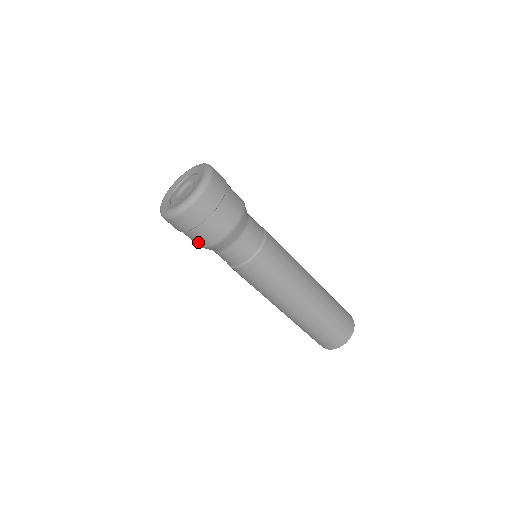
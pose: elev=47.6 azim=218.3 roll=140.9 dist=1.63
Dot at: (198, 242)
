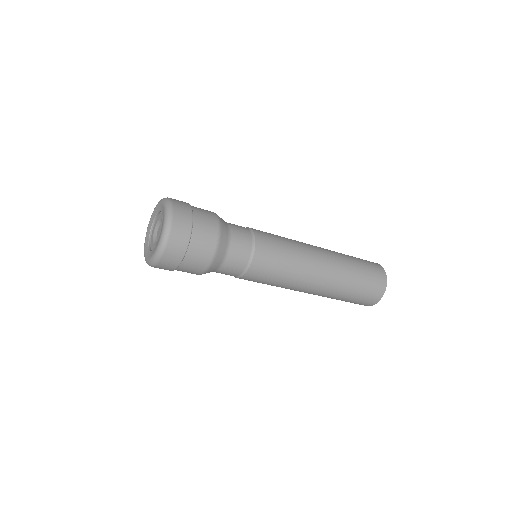
Dot at: (193, 272)
